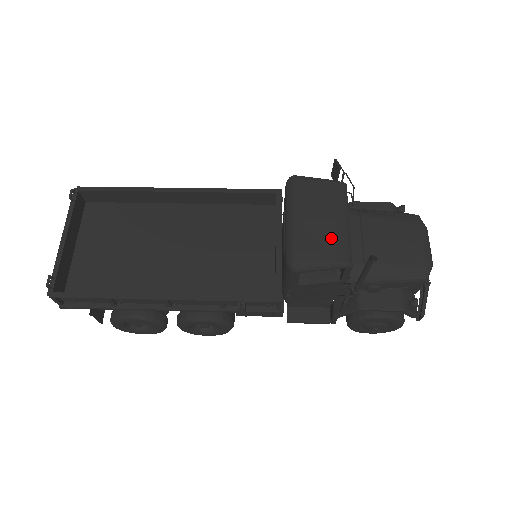
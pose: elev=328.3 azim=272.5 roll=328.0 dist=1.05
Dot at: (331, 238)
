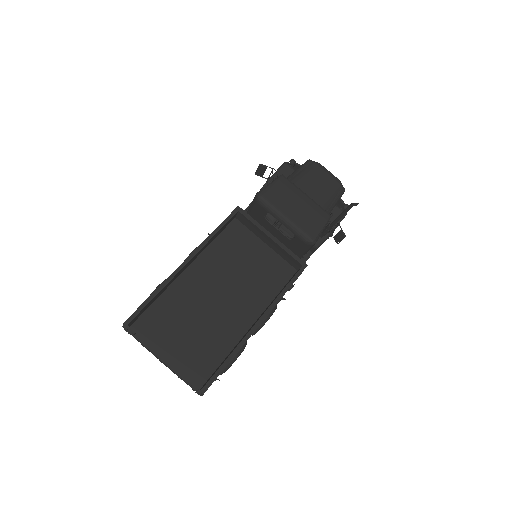
Dot at: (312, 211)
